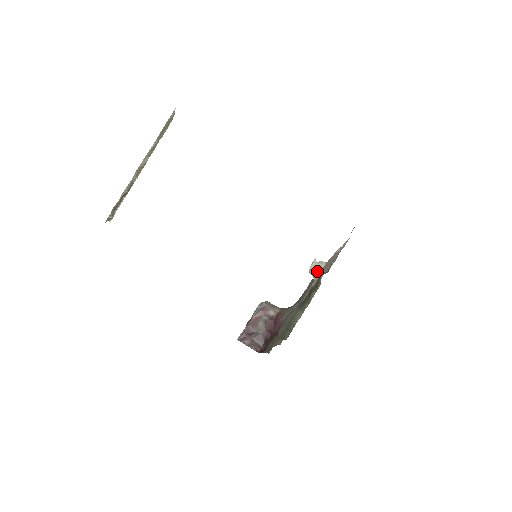
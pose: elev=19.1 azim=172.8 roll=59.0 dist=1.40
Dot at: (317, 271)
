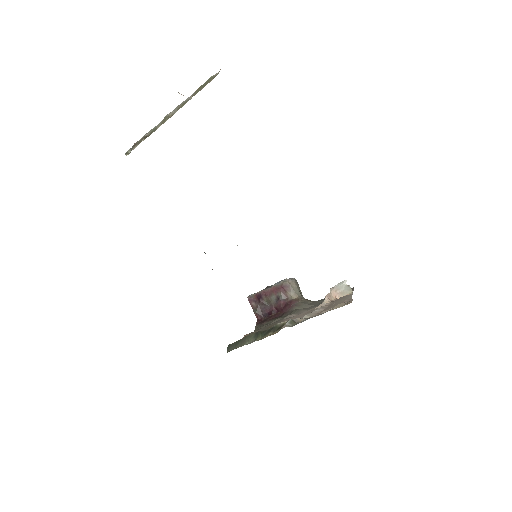
Dot at: (339, 294)
